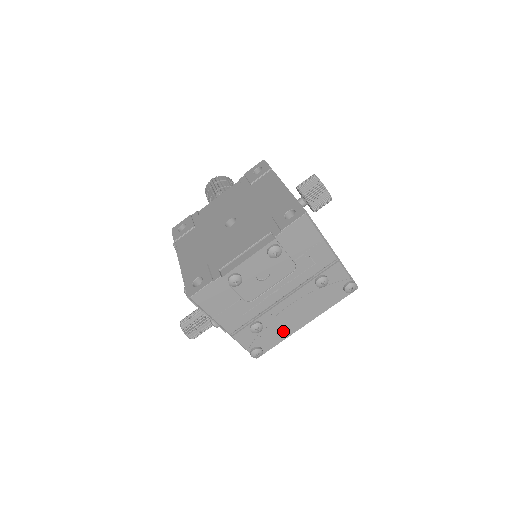
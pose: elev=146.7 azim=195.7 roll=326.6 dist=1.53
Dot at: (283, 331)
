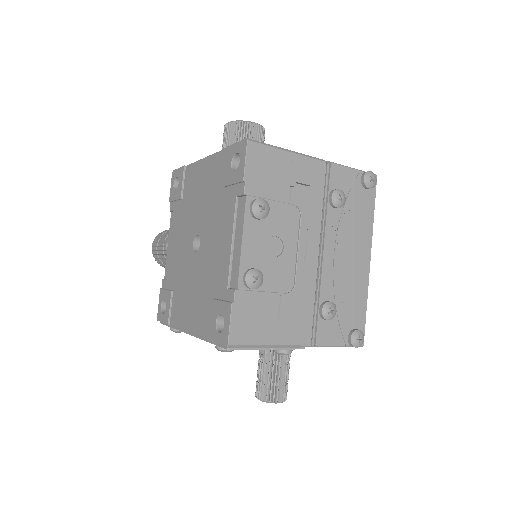
Dot at: (357, 289)
